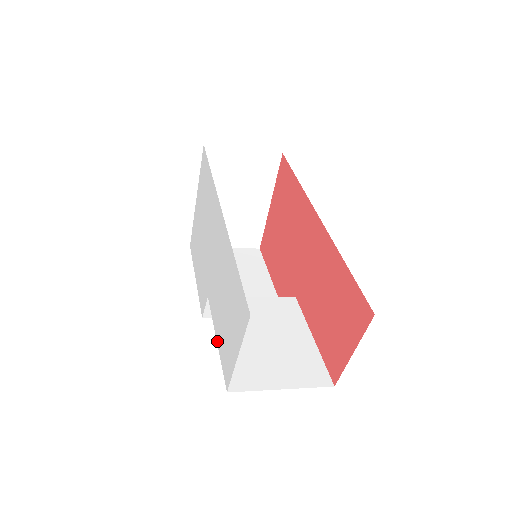
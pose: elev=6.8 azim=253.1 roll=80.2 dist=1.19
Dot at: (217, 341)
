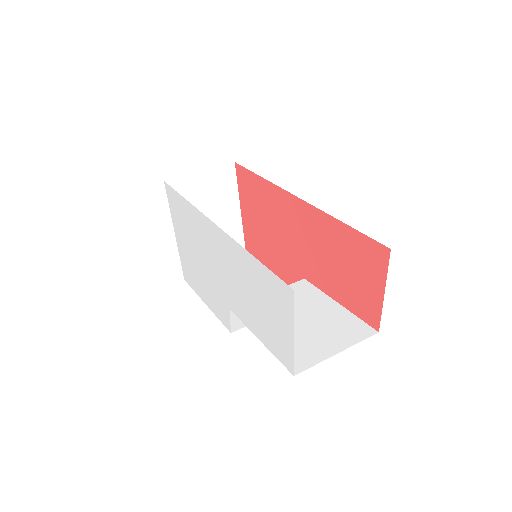
Dot at: (260, 340)
